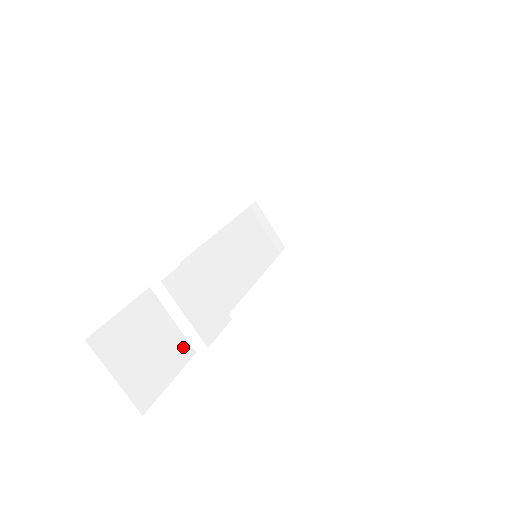
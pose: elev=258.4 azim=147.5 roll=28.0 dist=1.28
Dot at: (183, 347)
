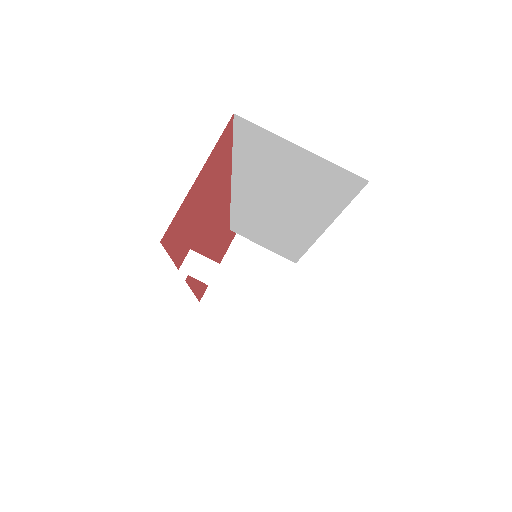
Dot at: occluded
